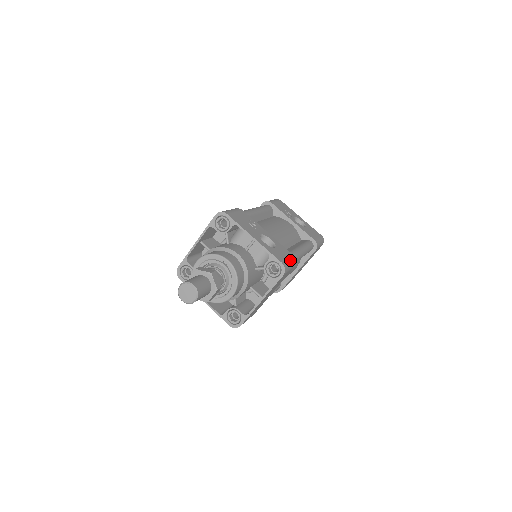
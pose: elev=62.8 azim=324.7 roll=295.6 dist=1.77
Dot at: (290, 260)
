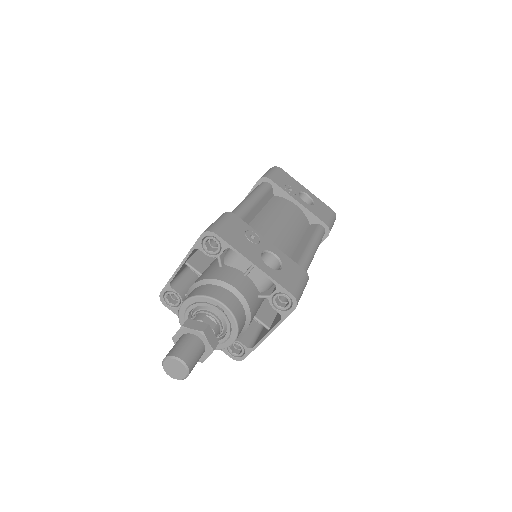
Dot at: (302, 282)
